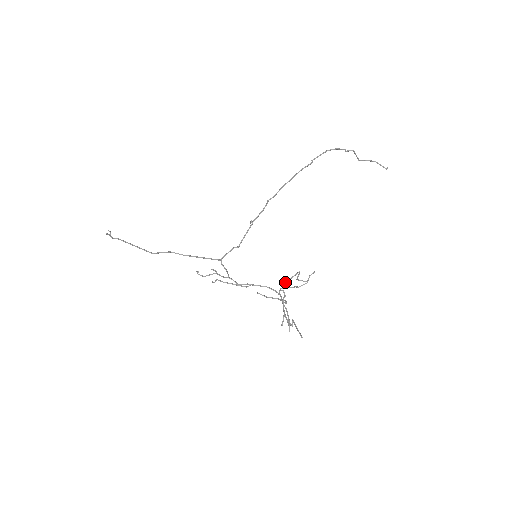
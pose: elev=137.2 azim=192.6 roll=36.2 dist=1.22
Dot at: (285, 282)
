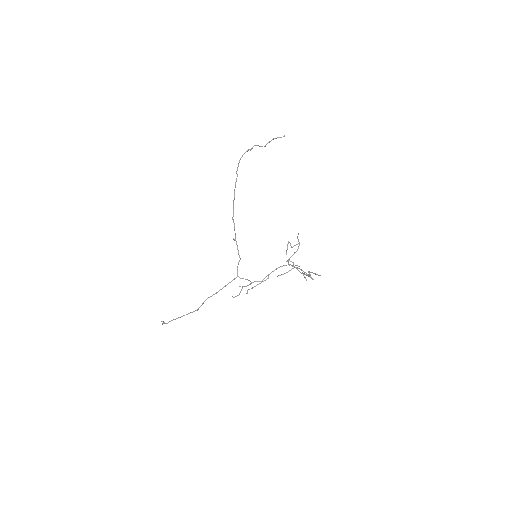
Dot at: occluded
